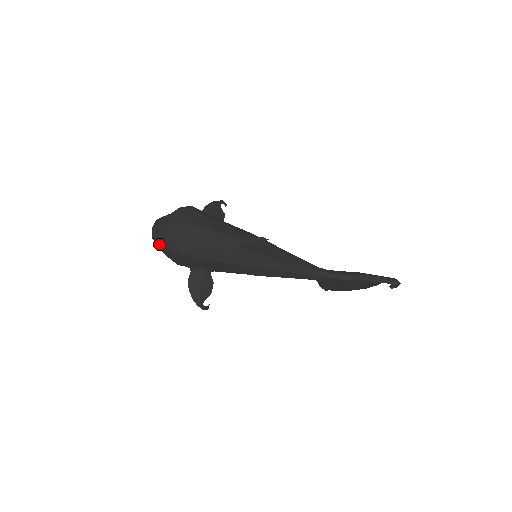
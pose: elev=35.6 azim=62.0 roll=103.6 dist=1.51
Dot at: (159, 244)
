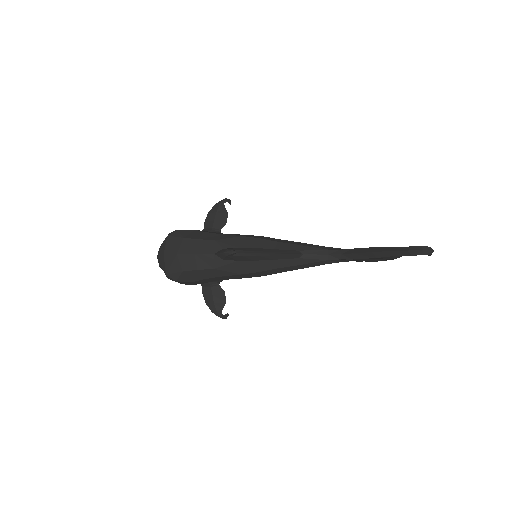
Dot at: occluded
